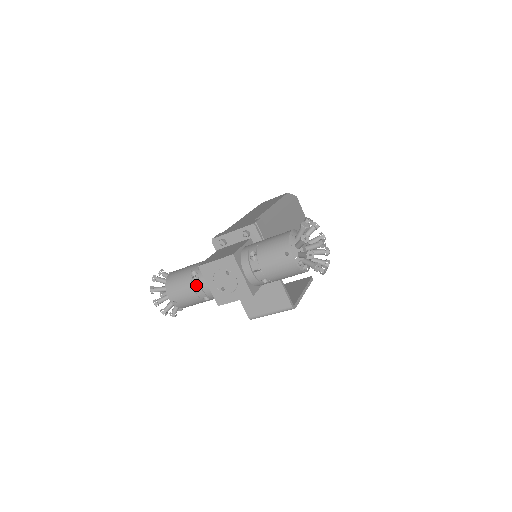
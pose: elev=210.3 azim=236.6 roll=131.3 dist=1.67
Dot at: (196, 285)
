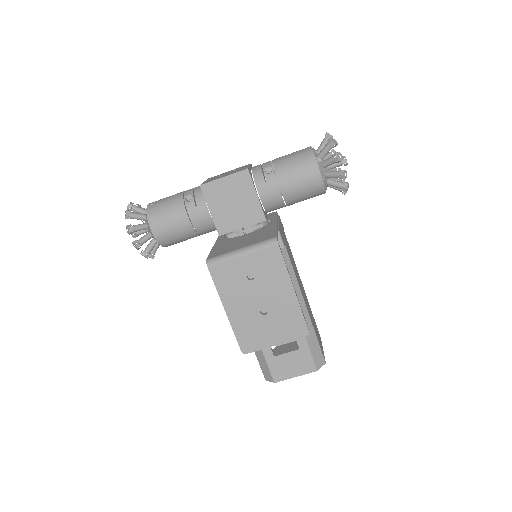
Dot at: occluded
